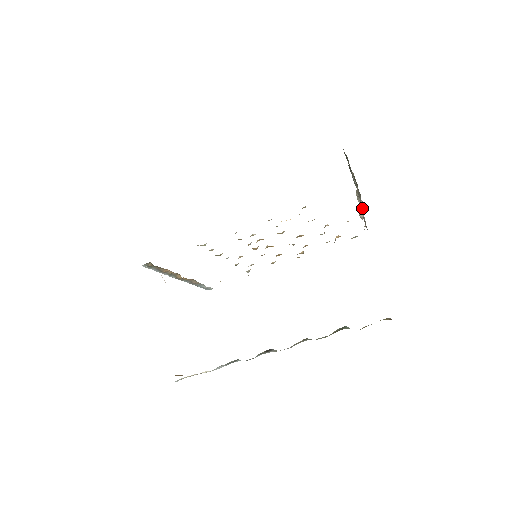
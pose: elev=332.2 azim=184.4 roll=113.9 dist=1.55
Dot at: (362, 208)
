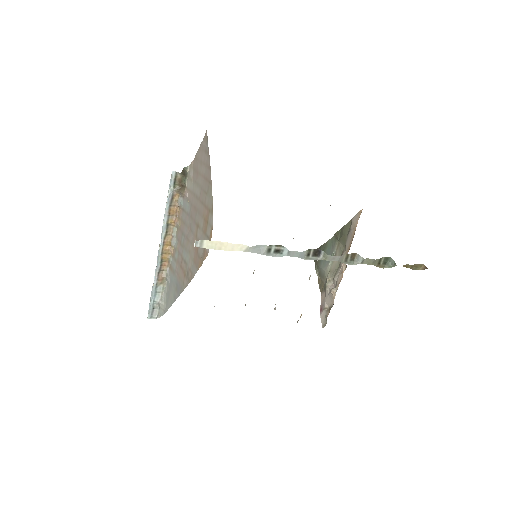
Dot at: (343, 271)
